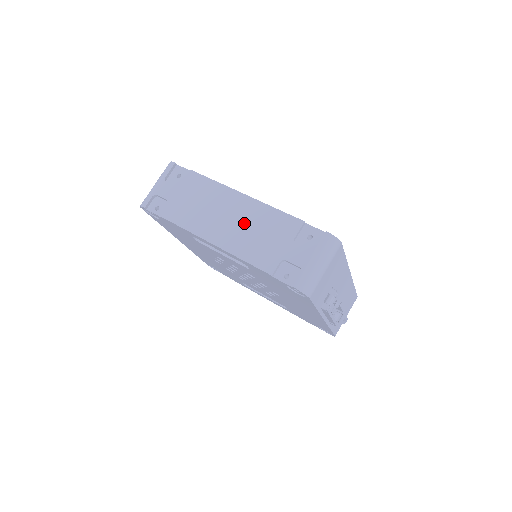
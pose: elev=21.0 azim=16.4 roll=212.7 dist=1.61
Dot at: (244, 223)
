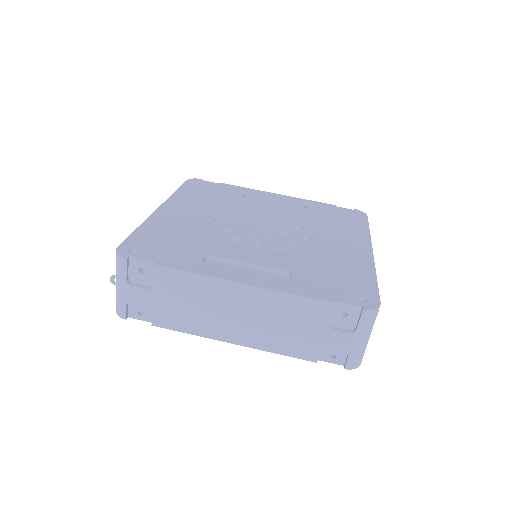
Dot at: (259, 317)
